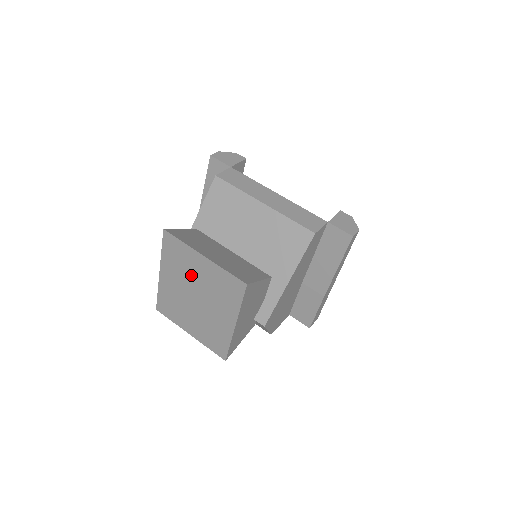
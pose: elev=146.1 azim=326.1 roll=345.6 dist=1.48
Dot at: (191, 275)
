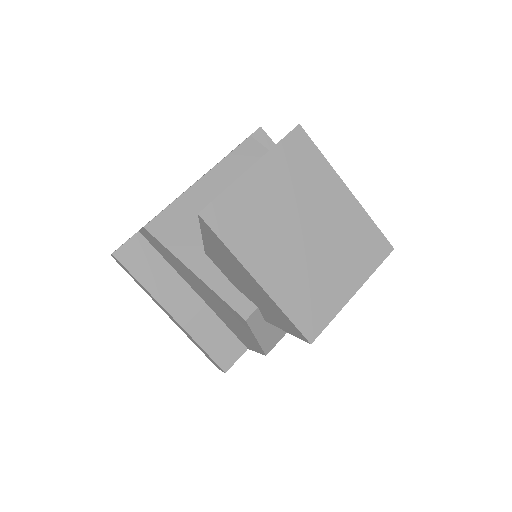
Dot at: (272, 214)
